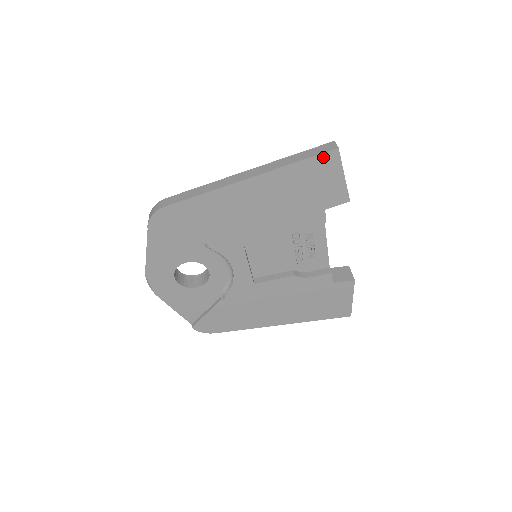
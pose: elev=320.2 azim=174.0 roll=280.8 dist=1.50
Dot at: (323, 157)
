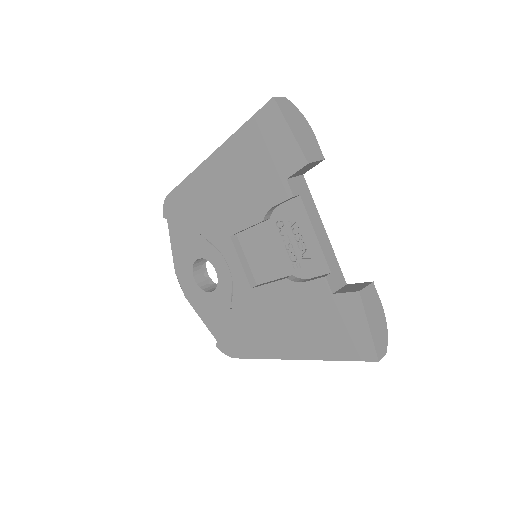
Dot at: (264, 112)
